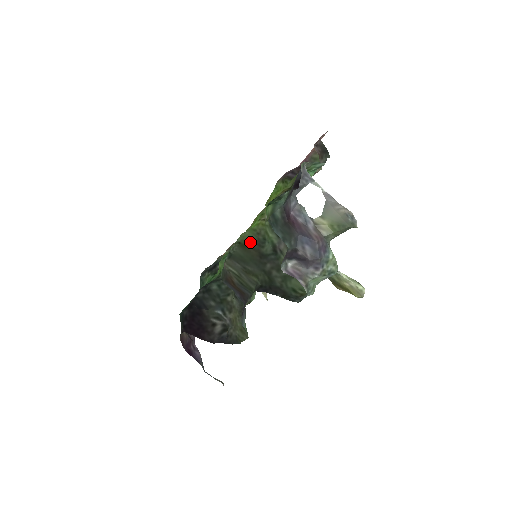
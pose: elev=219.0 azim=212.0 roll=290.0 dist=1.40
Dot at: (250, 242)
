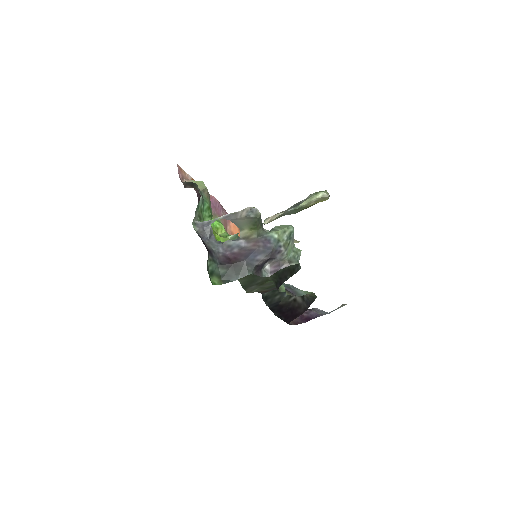
Dot at: occluded
